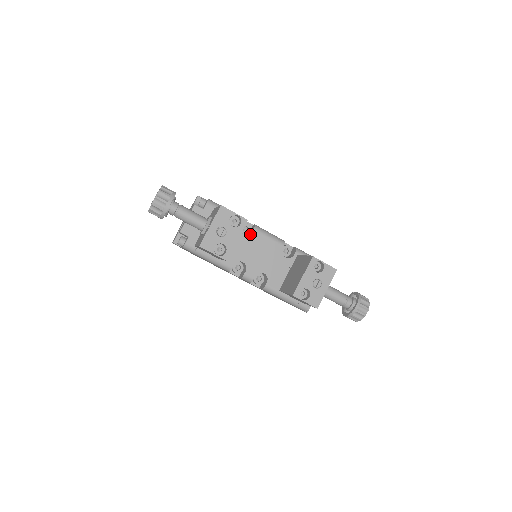
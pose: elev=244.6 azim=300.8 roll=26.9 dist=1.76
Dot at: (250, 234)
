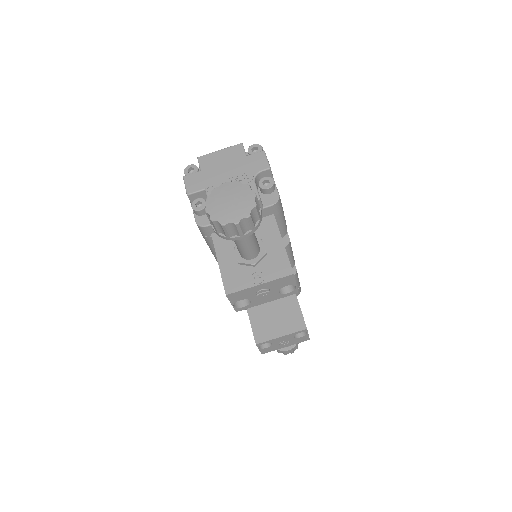
Dot at: occluded
